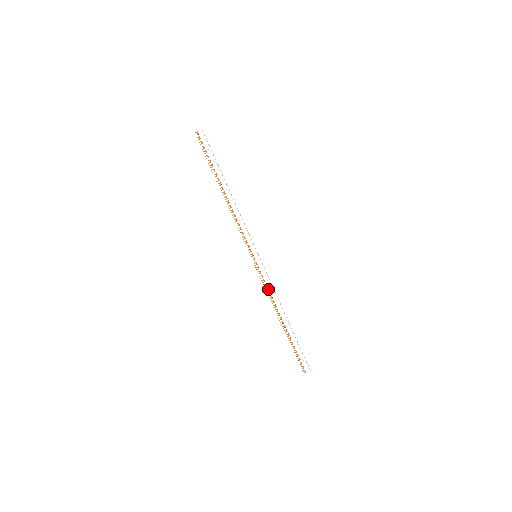
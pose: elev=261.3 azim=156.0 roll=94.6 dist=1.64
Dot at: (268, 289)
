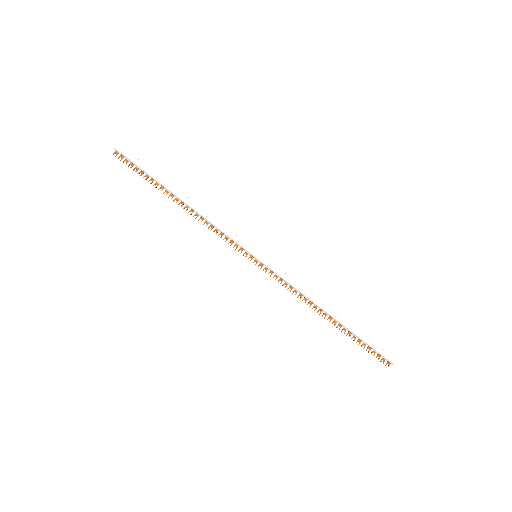
Dot at: (291, 288)
